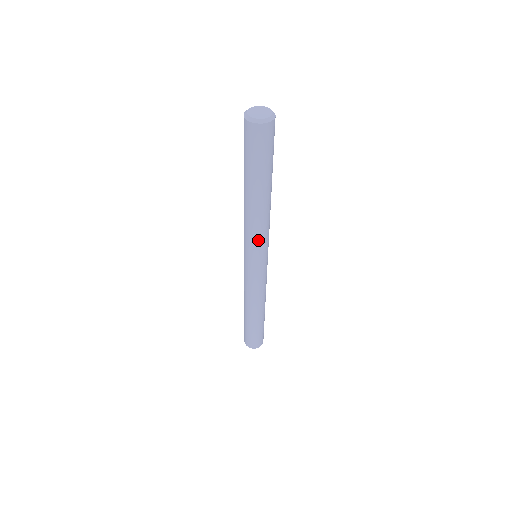
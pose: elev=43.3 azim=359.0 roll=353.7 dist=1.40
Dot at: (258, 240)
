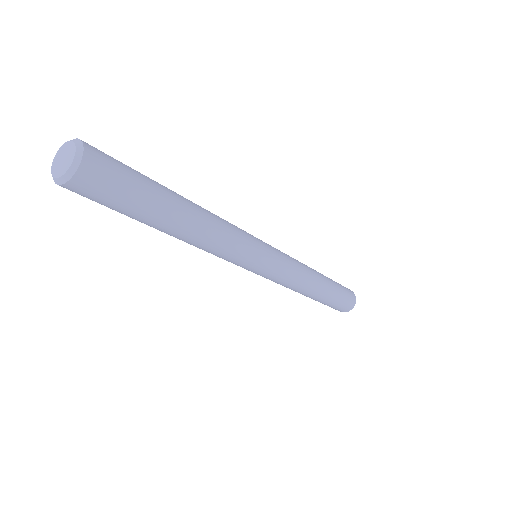
Dot at: (218, 256)
